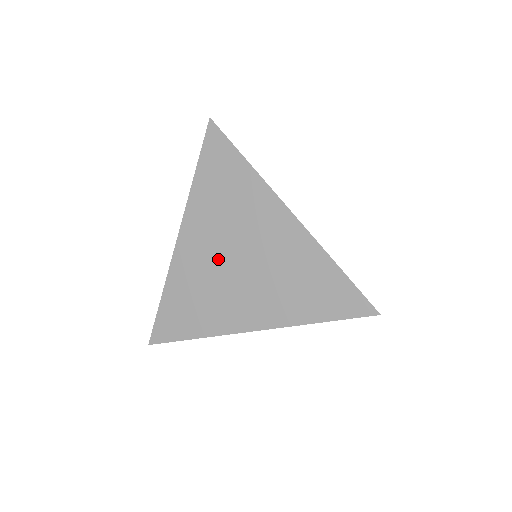
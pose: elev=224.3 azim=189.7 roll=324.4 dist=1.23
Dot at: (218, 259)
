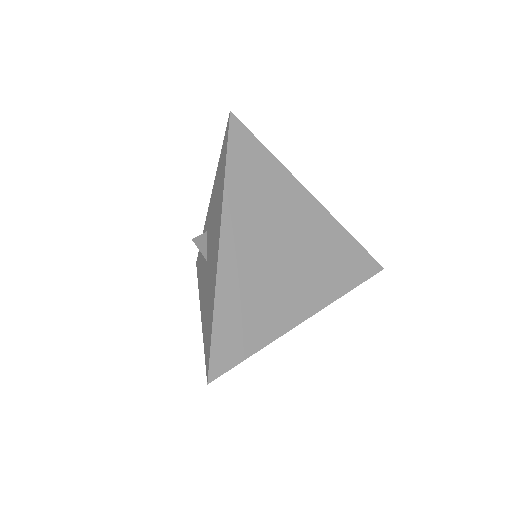
Dot at: (265, 256)
